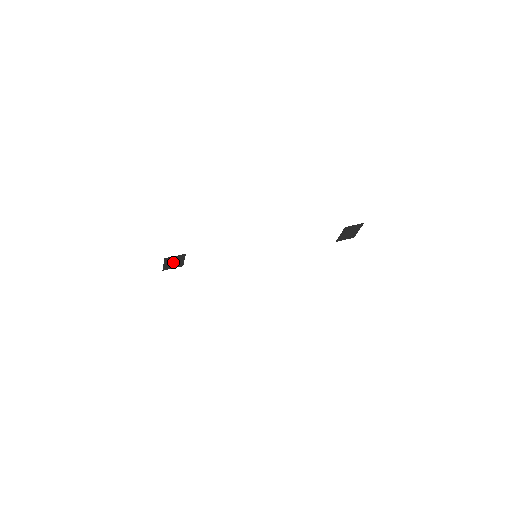
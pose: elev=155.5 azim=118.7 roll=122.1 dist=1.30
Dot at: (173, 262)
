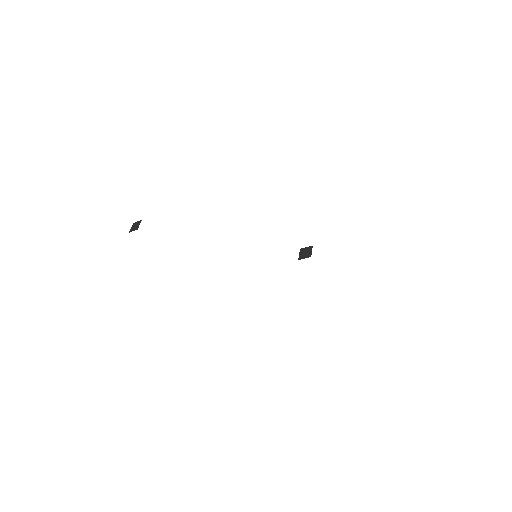
Dot at: occluded
